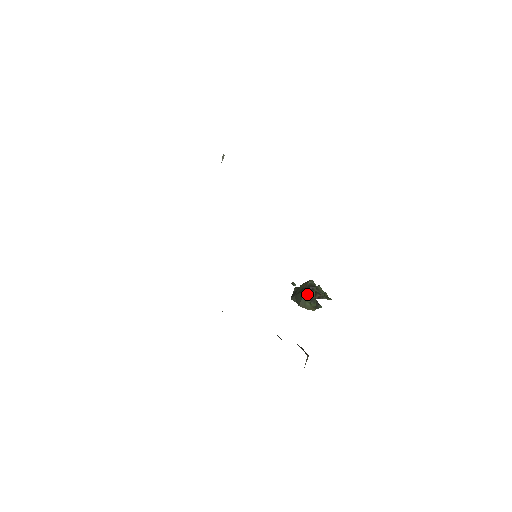
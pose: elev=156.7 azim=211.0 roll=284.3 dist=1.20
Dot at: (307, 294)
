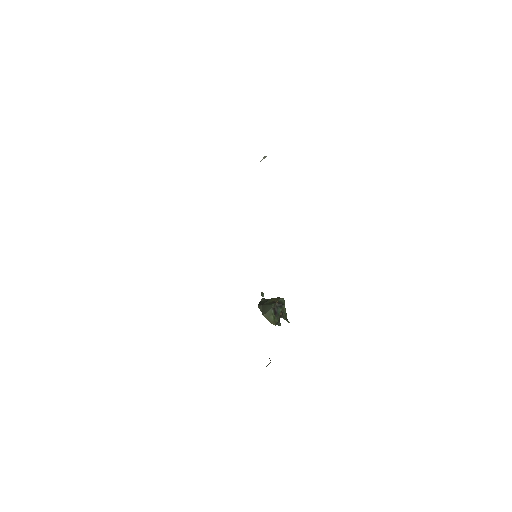
Dot at: (275, 308)
